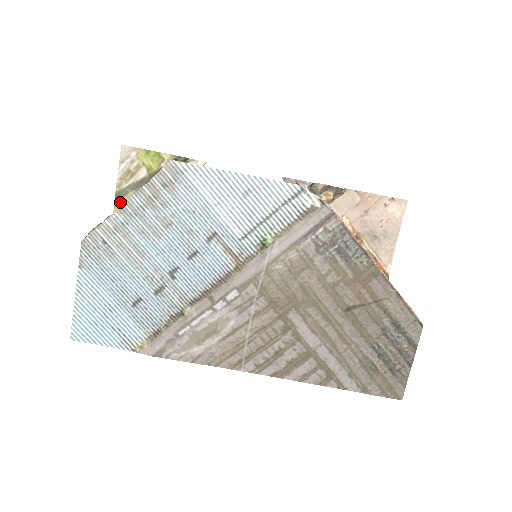
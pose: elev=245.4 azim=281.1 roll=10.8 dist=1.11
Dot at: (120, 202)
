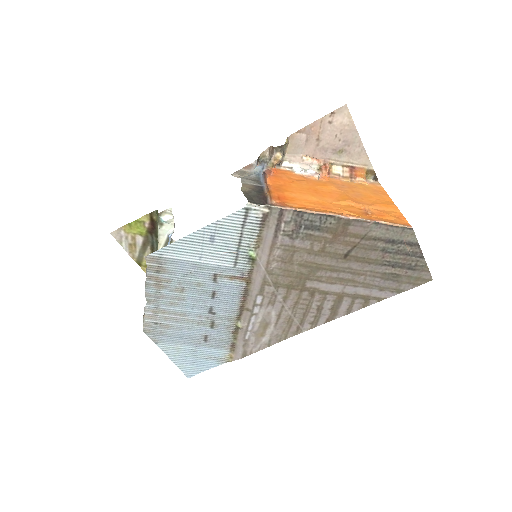
Dot at: (144, 265)
